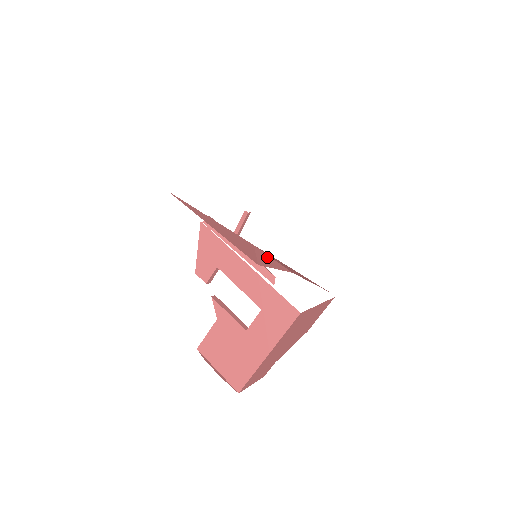
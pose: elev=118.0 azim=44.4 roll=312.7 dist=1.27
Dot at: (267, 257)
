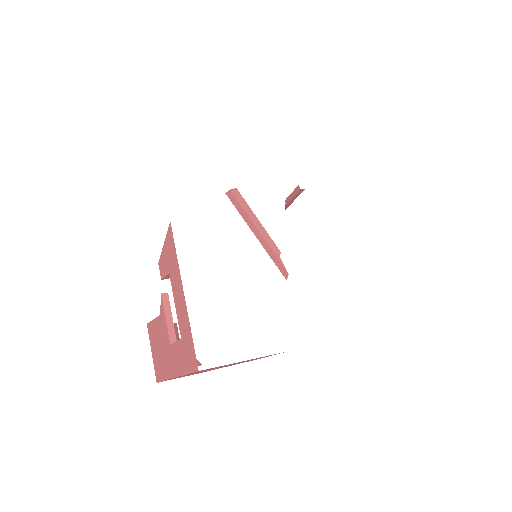
Dot at: occluded
